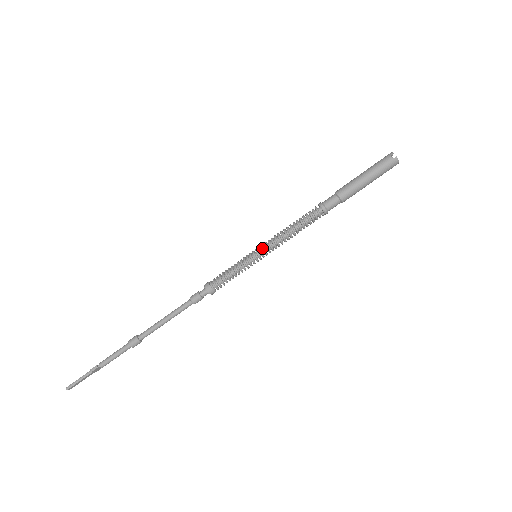
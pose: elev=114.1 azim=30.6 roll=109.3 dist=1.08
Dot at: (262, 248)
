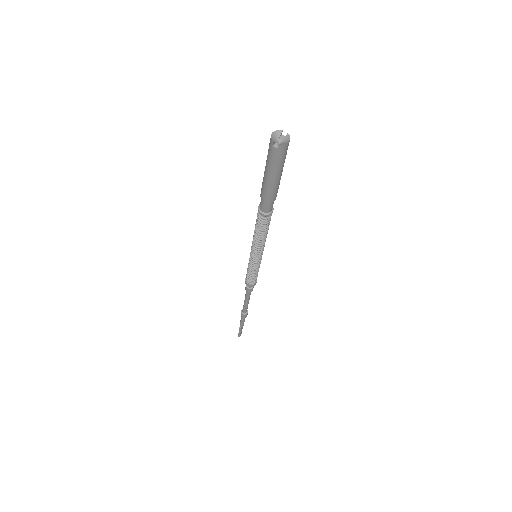
Dot at: (253, 255)
